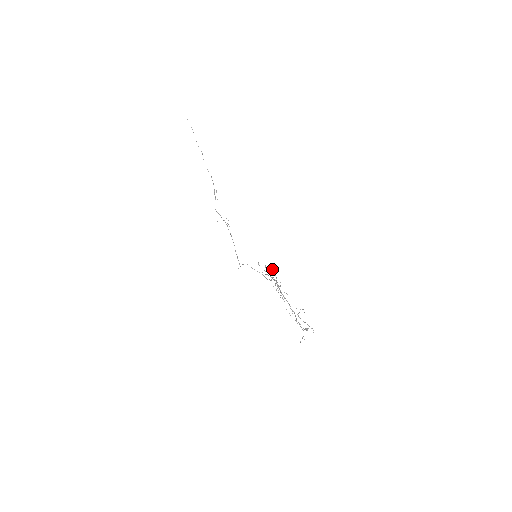
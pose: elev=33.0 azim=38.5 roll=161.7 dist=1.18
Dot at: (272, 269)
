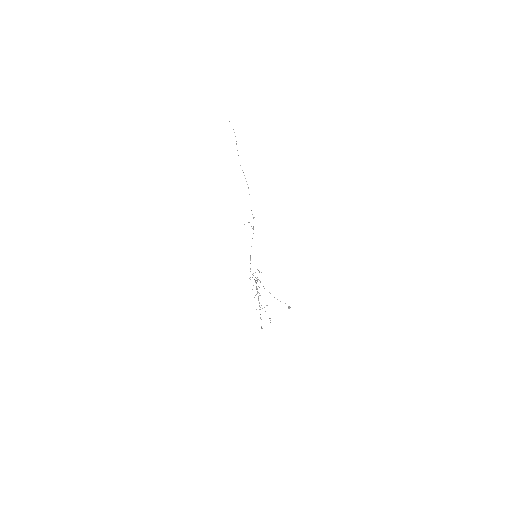
Dot at: (253, 273)
